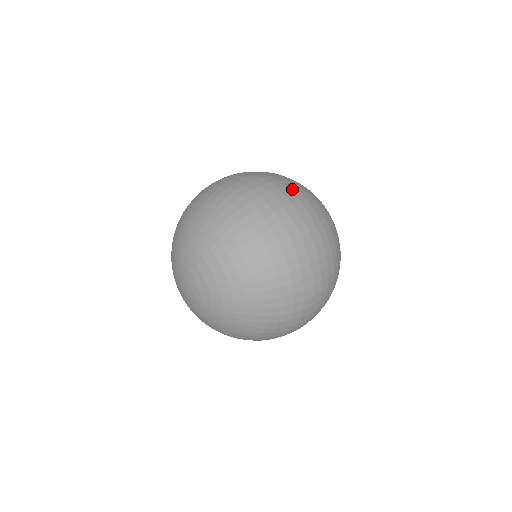
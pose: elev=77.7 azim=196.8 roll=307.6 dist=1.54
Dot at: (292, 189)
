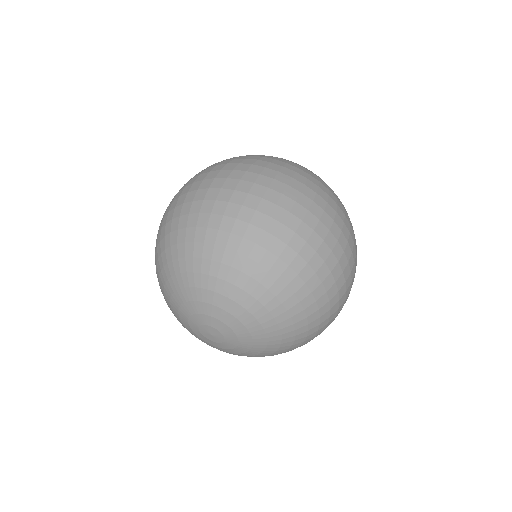
Dot at: (274, 167)
